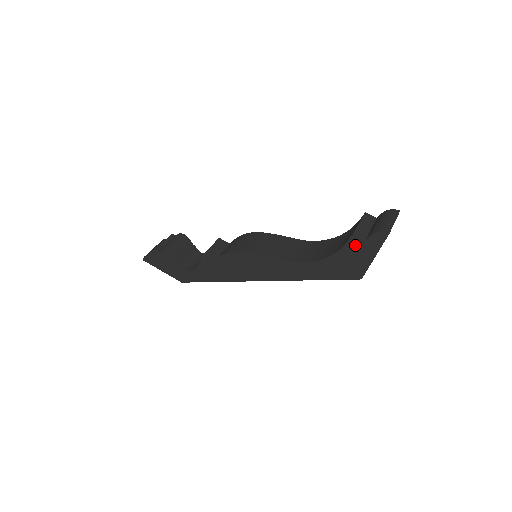
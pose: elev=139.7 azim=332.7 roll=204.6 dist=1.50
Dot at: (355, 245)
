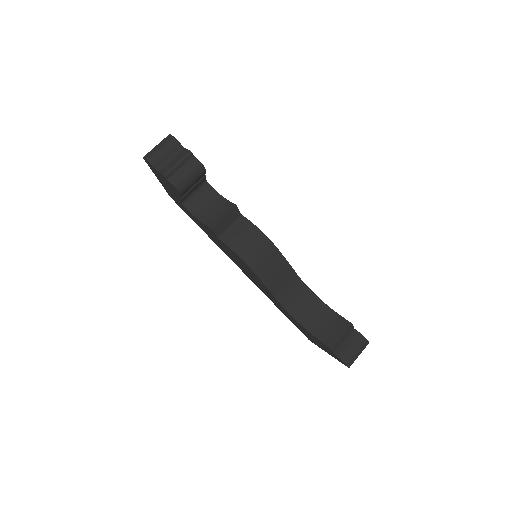
Dot at: (326, 347)
